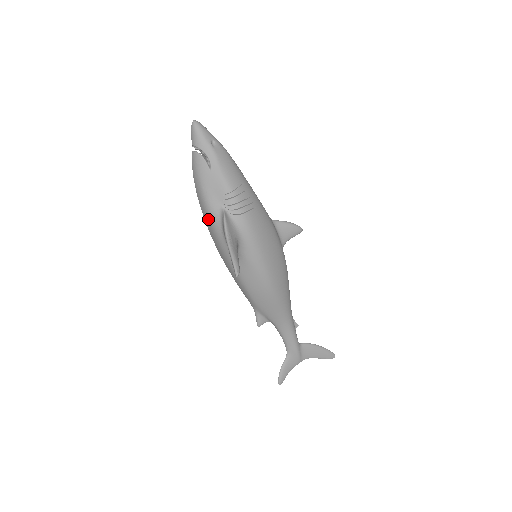
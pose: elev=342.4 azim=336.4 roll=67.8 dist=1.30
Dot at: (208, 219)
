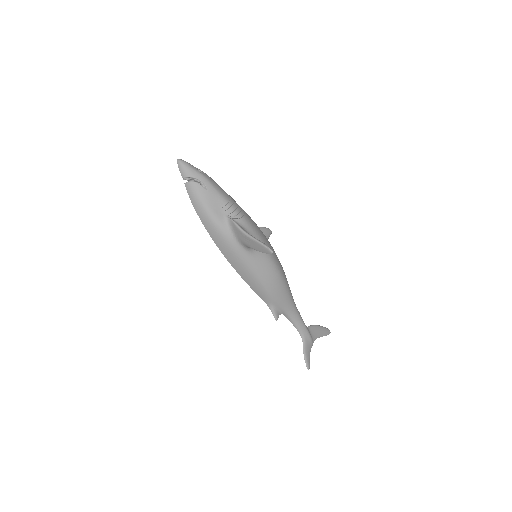
Dot at: (217, 233)
